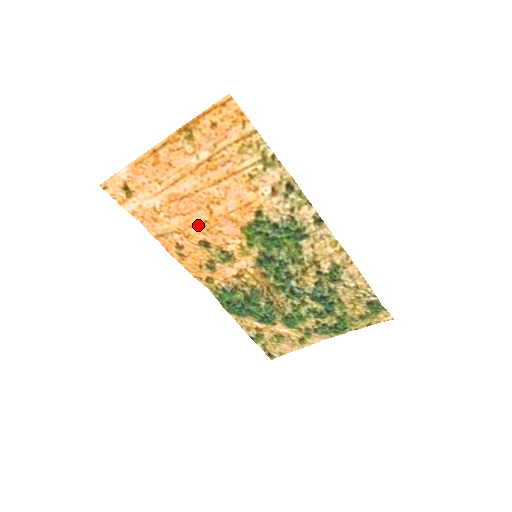
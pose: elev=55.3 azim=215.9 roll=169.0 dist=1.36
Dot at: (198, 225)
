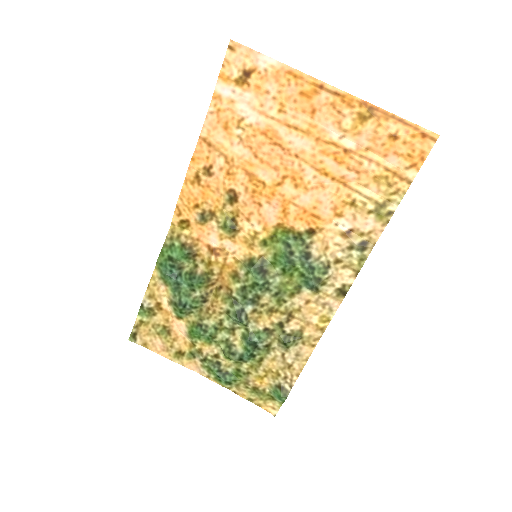
Dot at: (253, 178)
